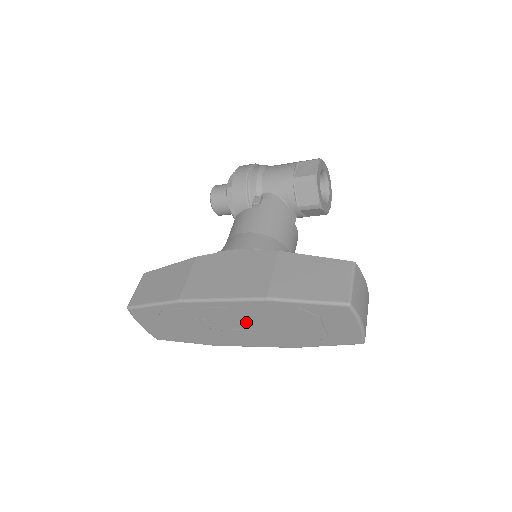
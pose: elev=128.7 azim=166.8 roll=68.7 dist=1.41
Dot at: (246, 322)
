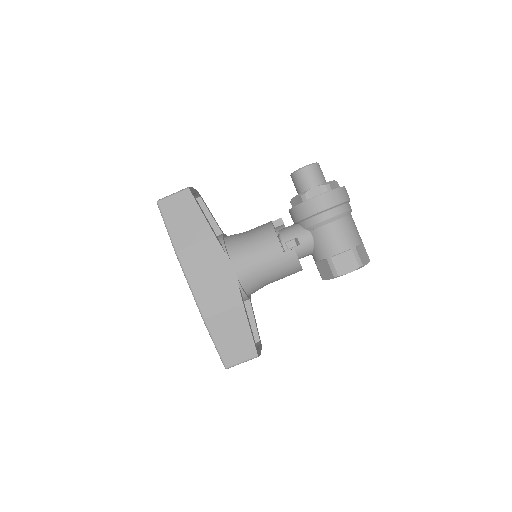
Dot at: occluded
